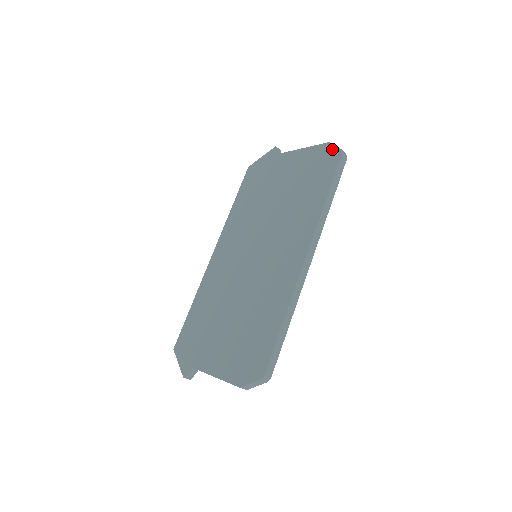
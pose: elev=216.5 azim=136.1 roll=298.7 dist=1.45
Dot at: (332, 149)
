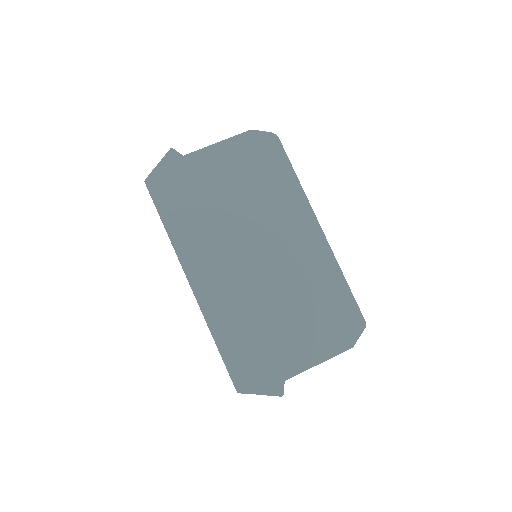
Dot at: (262, 135)
